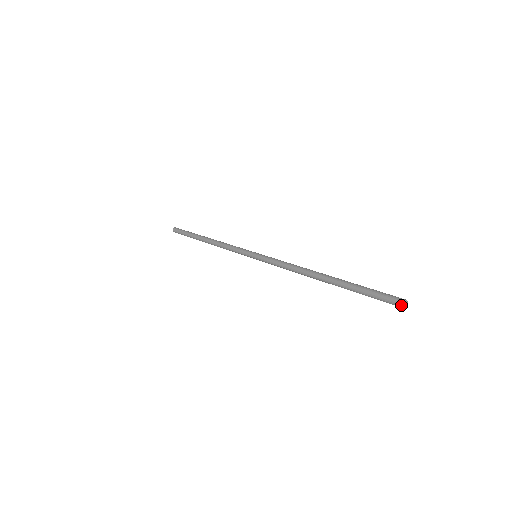
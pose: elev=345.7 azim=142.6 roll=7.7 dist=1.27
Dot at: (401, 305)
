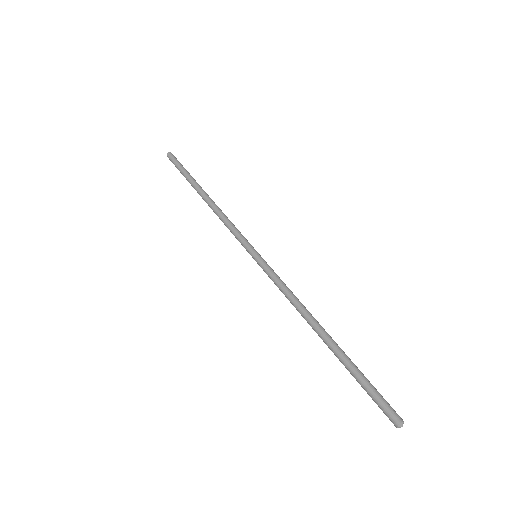
Dot at: (396, 426)
